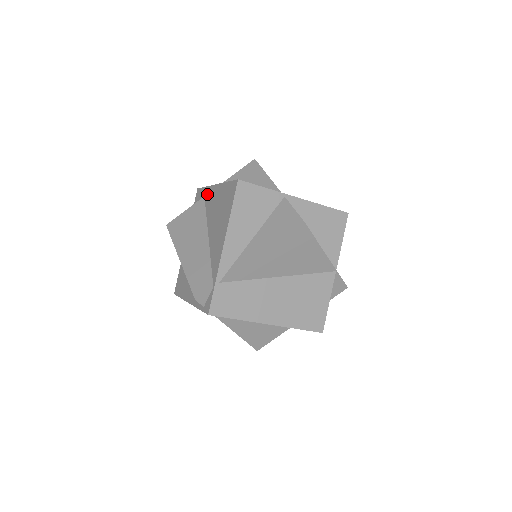
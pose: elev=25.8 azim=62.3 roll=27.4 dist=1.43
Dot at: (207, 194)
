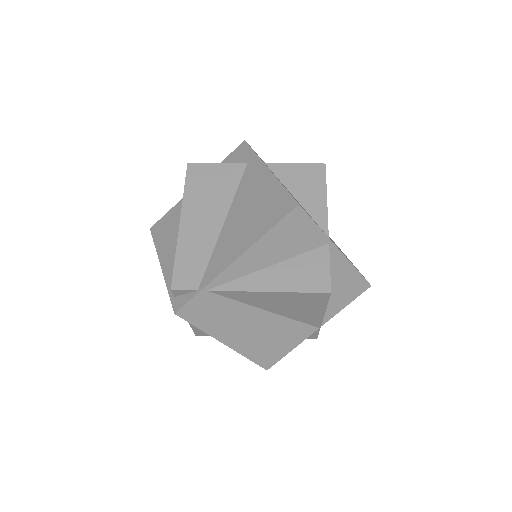
Dot at: (252, 166)
